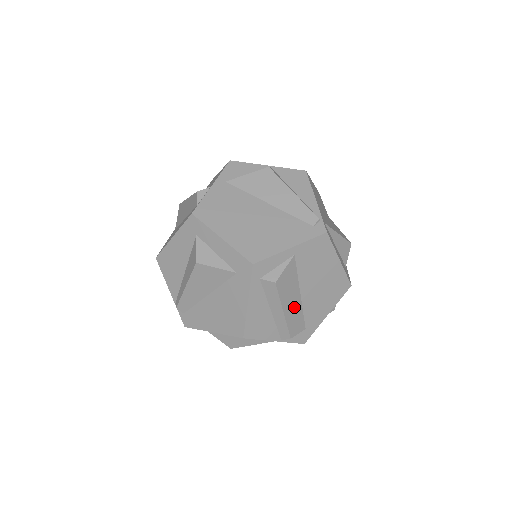
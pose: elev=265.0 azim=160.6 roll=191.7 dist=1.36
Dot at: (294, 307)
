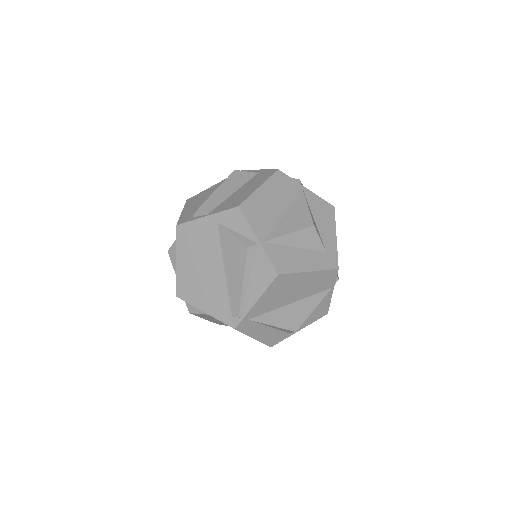
Dot at: (217, 321)
